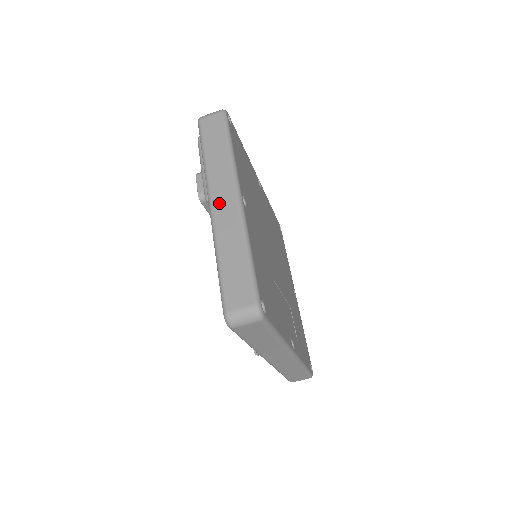
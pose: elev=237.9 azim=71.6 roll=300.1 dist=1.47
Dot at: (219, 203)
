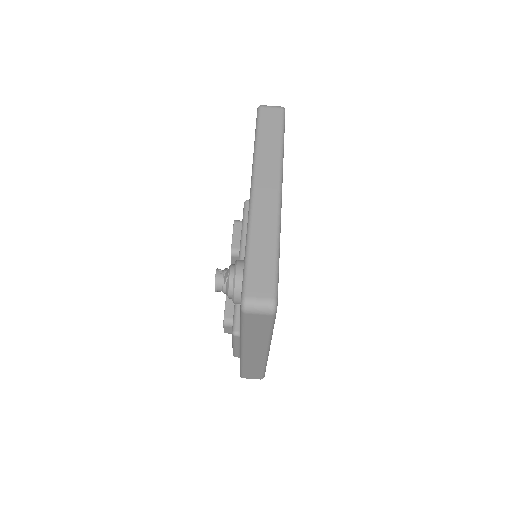
Dot at: occluded
